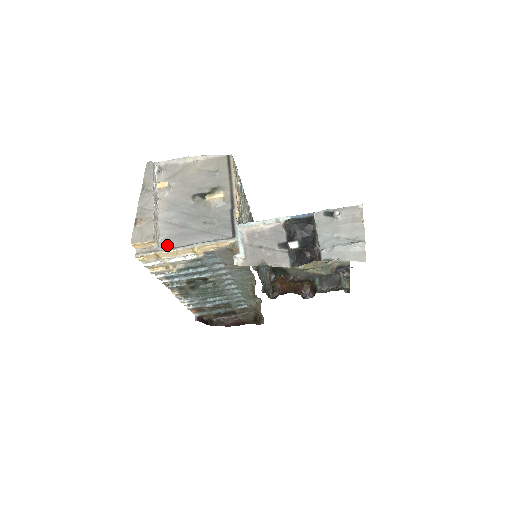
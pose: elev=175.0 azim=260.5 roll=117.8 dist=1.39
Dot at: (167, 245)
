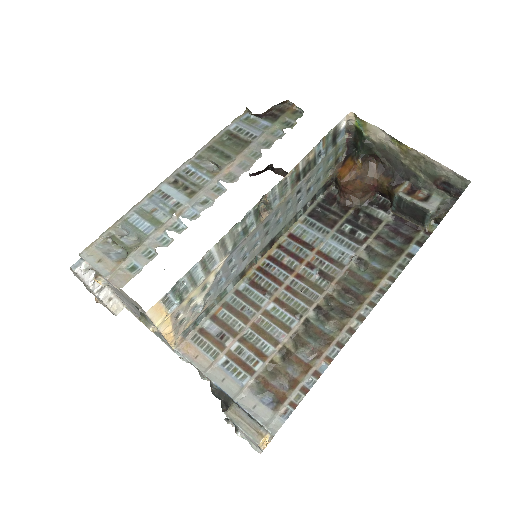
Dot at: (132, 311)
